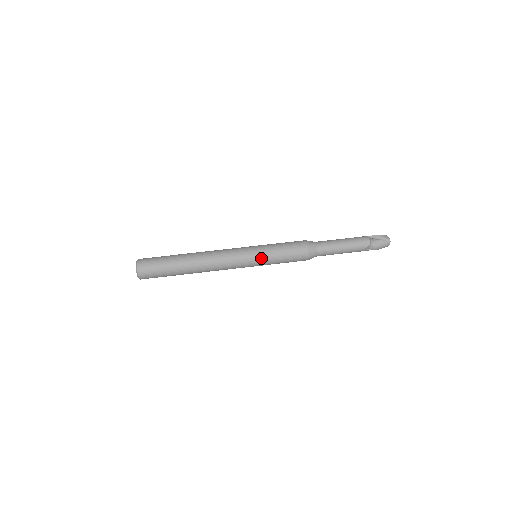
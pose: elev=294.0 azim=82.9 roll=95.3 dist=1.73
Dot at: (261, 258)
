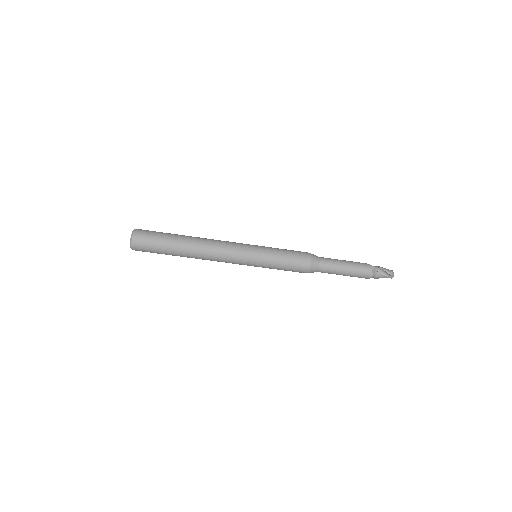
Dot at: (259, 266)
